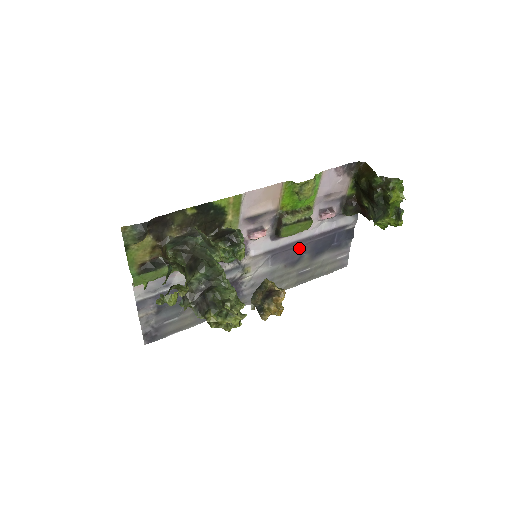
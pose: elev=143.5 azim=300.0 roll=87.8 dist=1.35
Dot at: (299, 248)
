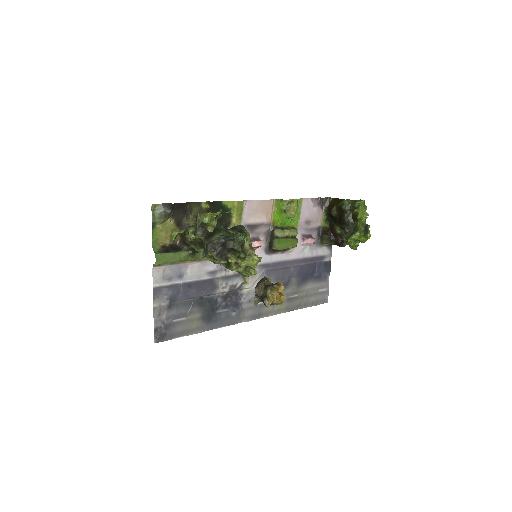
Dot at: (288, 270)
